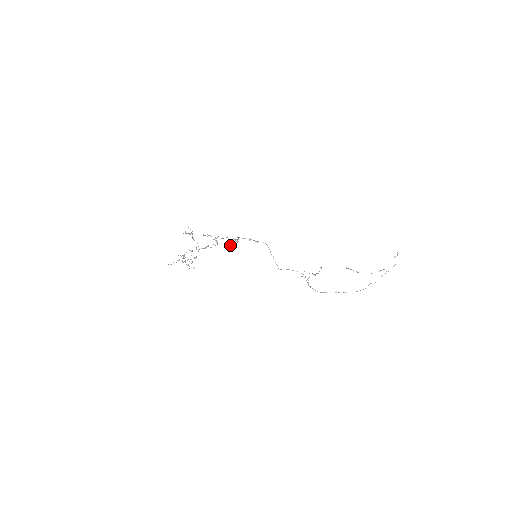
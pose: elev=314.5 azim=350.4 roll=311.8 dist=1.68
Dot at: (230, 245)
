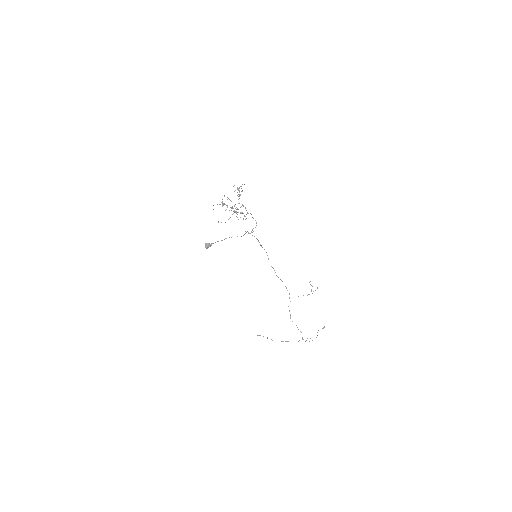
Dot at: occluded
